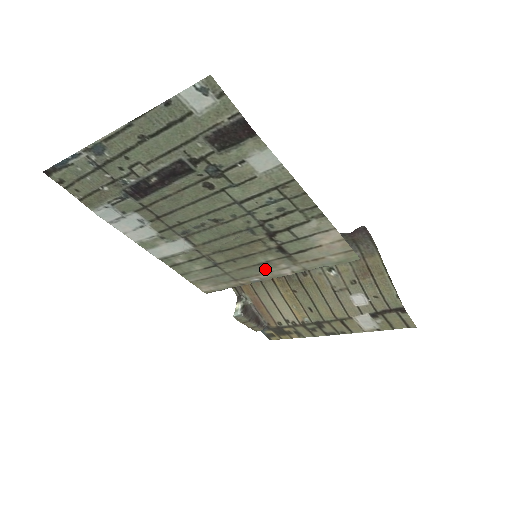
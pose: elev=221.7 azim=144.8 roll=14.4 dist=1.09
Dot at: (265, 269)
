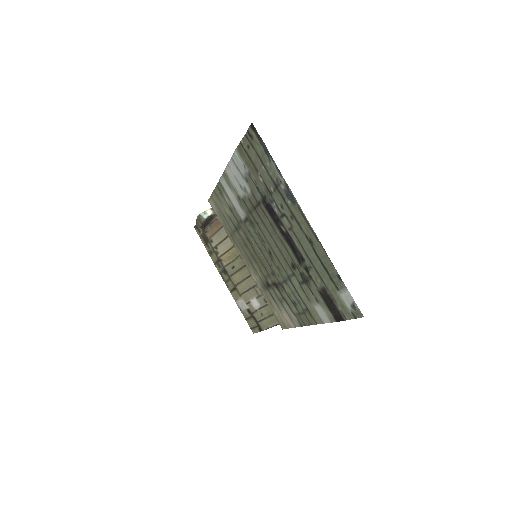
Dot at: (249, 263)
